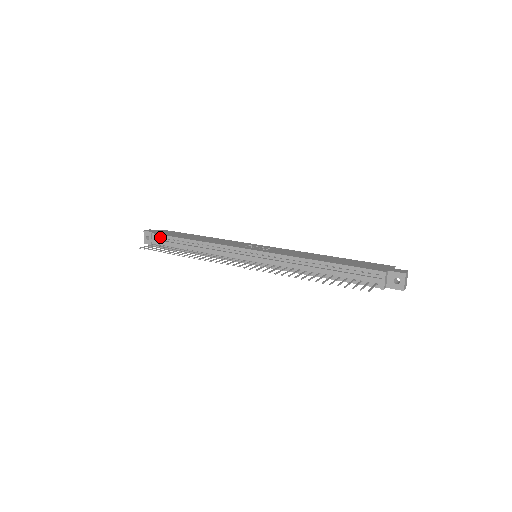
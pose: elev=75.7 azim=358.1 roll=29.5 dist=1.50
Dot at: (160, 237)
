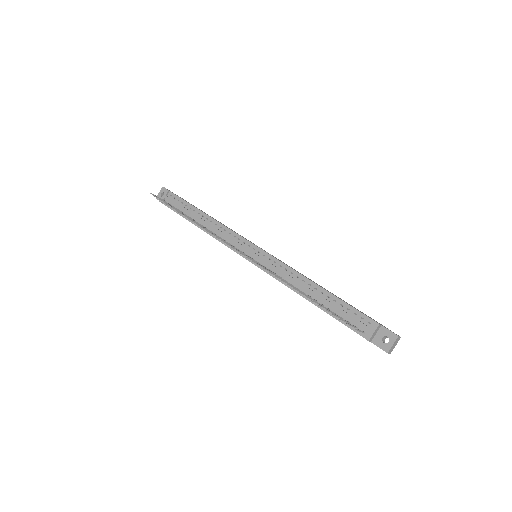
Dot at: (175, 198)
